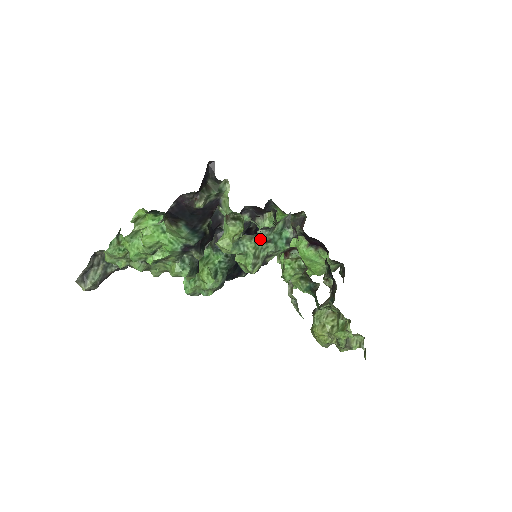
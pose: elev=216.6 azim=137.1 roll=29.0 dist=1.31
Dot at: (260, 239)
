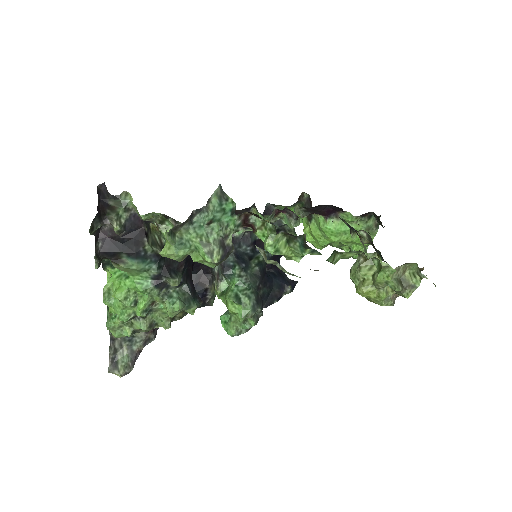
Dot at: (200, 226)
